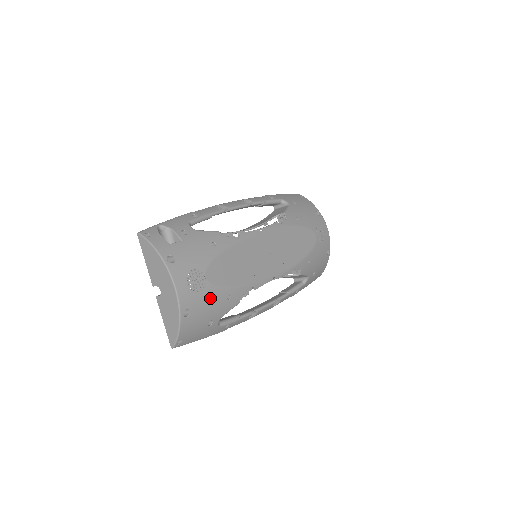
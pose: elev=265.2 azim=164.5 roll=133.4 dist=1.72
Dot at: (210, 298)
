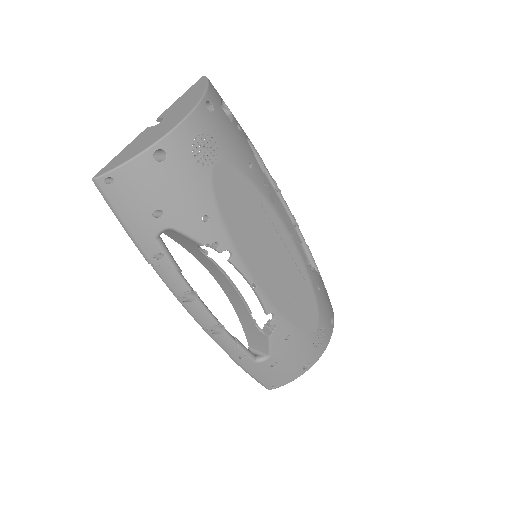
Dot at: (194, 185)
